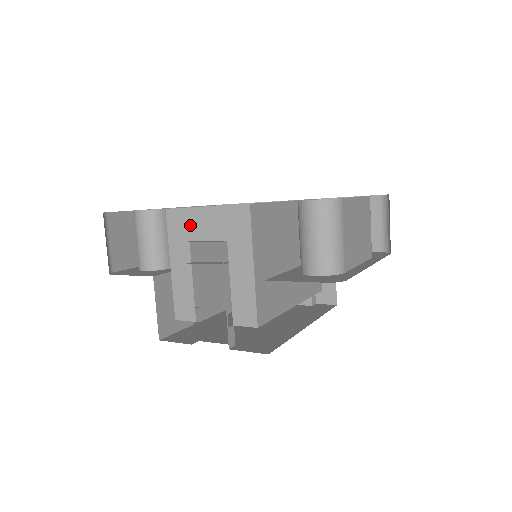
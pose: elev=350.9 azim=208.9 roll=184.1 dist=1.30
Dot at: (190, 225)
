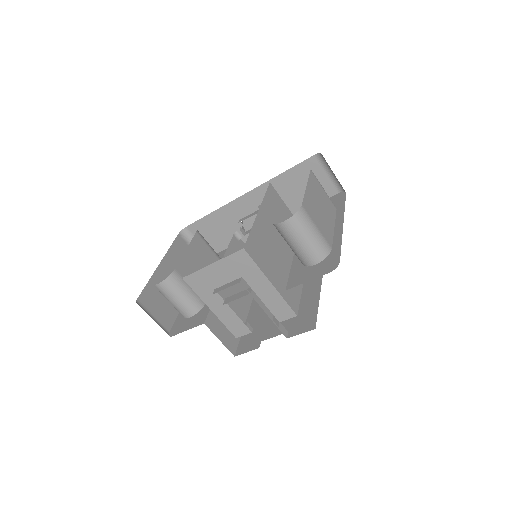
Dot at: (208, 280)
